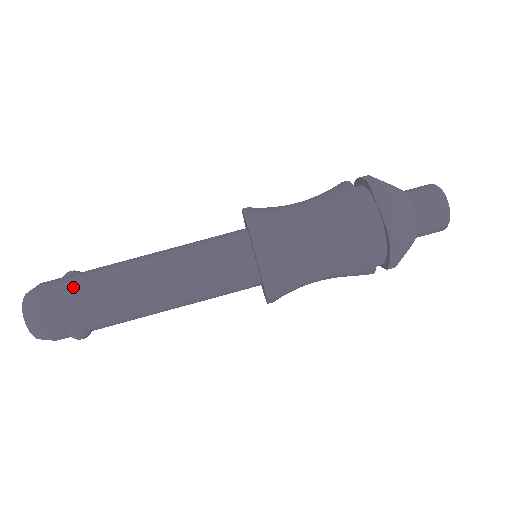
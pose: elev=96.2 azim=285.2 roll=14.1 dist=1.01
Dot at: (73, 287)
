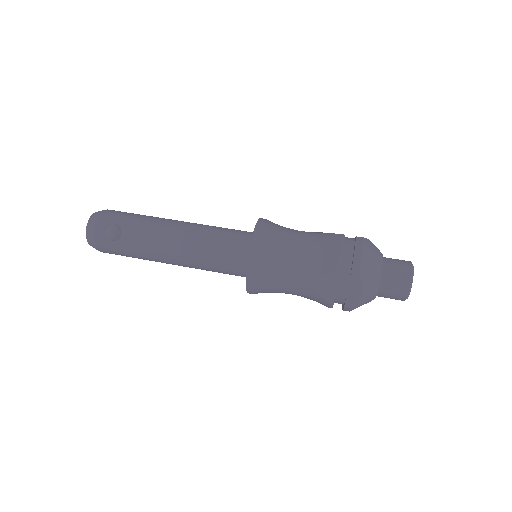
Dot at: occluded
